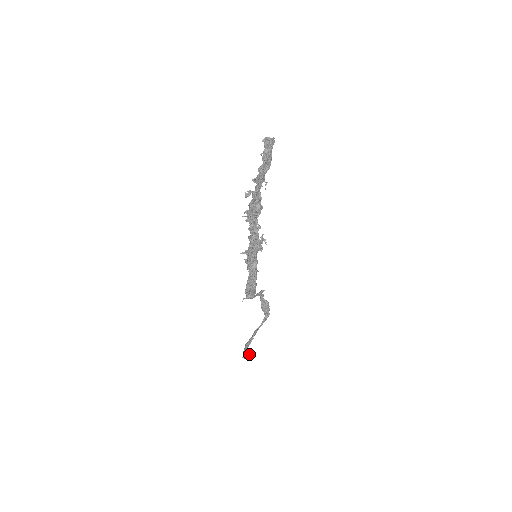
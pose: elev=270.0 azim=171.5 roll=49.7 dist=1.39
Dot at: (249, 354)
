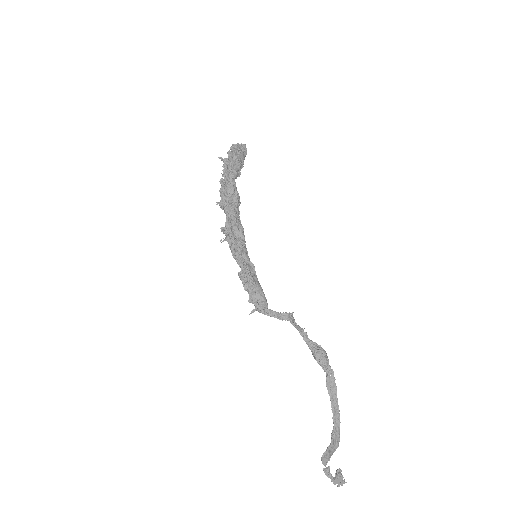
Dot at: (337, 469)
